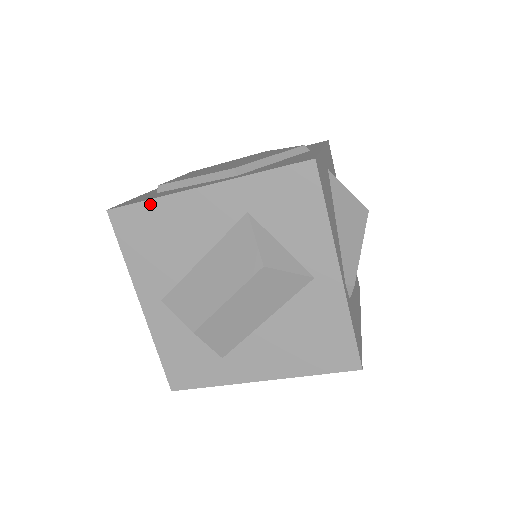
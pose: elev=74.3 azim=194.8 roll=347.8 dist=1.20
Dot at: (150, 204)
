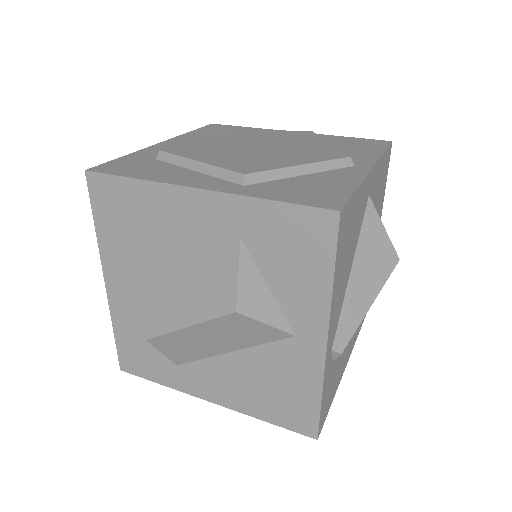
Dot at: (133, 183)
